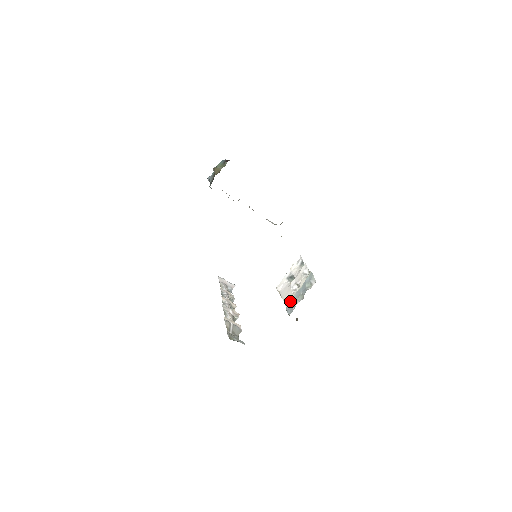
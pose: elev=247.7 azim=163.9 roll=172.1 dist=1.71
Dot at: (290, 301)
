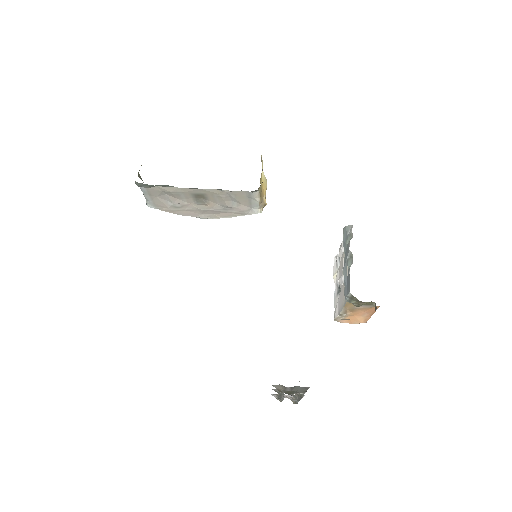
Dot at: occluded
